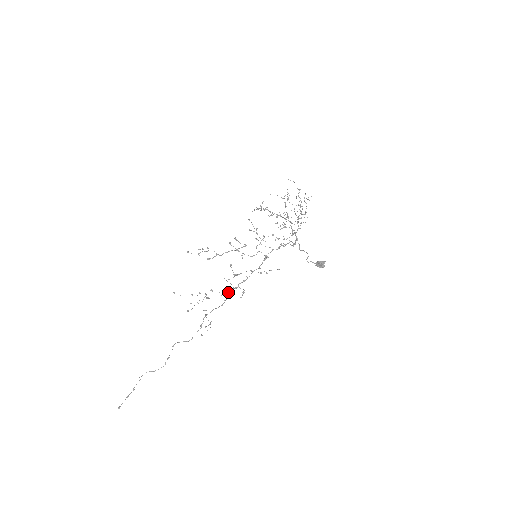
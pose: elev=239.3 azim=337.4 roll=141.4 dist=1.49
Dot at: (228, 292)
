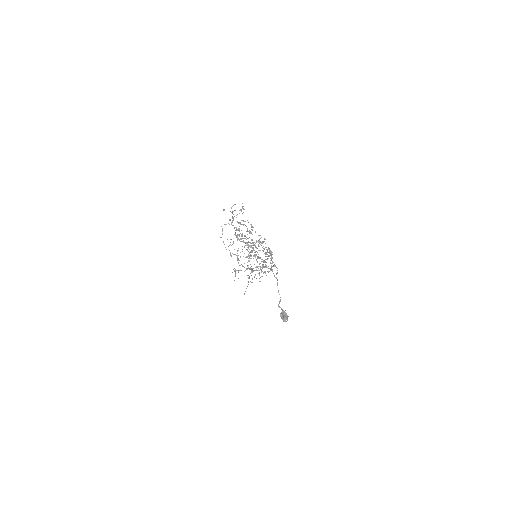
Dot at: occluded
